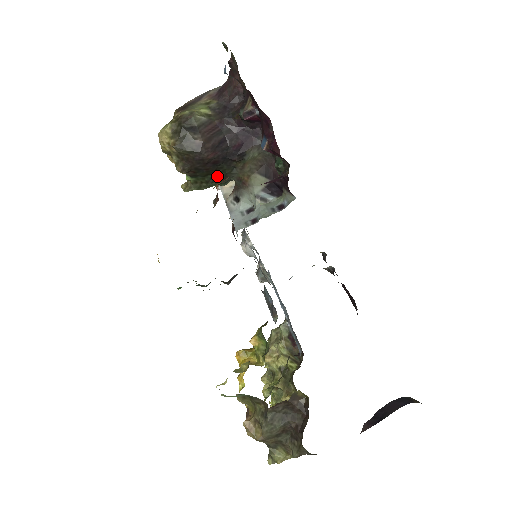
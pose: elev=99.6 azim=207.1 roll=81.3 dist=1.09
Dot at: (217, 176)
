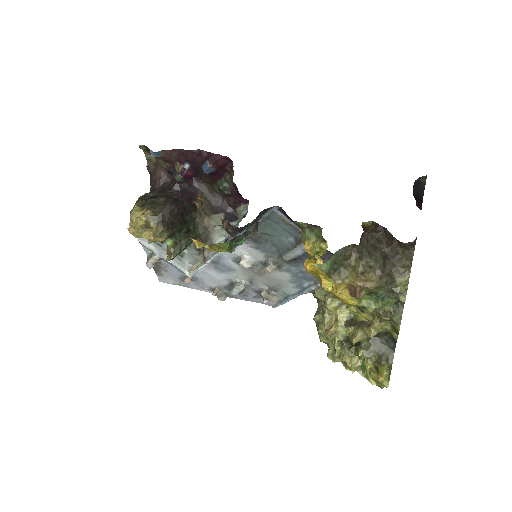
Dot at: (188, 231)
